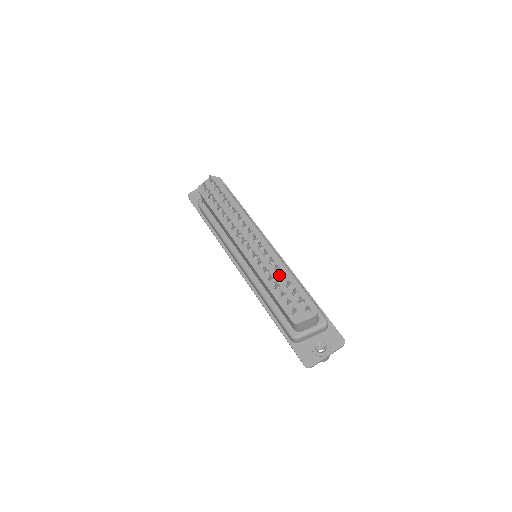
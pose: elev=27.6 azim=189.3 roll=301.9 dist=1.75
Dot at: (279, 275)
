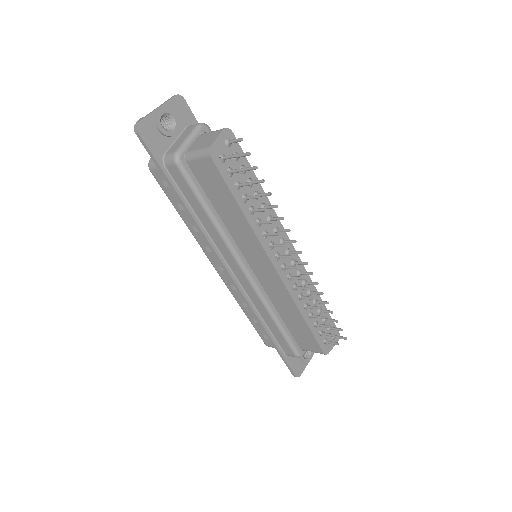
Dot at: (312, 300)
